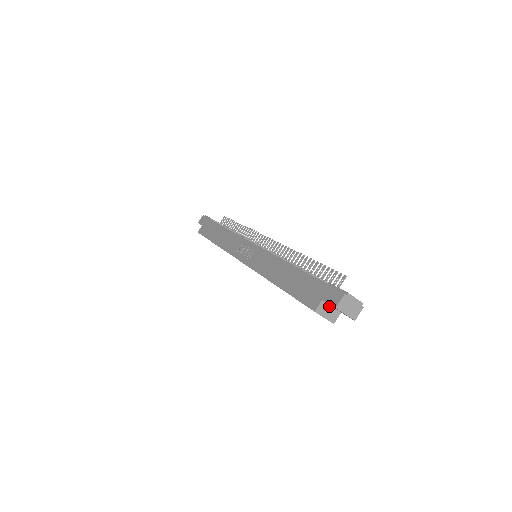
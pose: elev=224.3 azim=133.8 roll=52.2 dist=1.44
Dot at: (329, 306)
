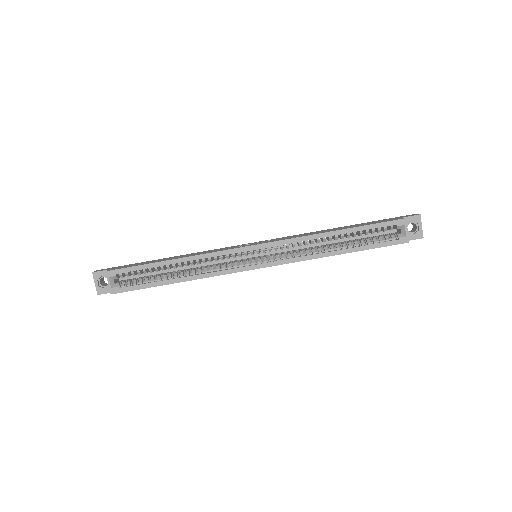
Dot at: occluded
